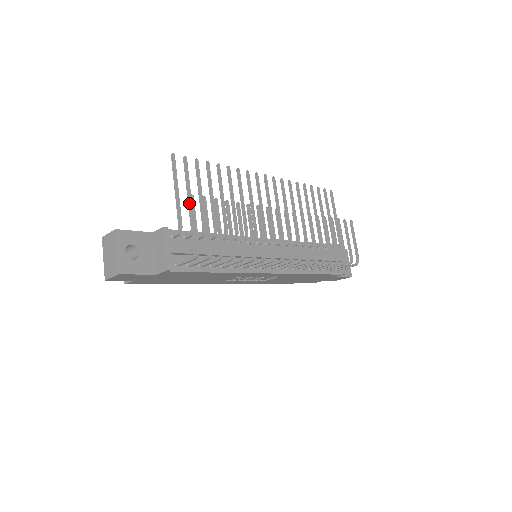
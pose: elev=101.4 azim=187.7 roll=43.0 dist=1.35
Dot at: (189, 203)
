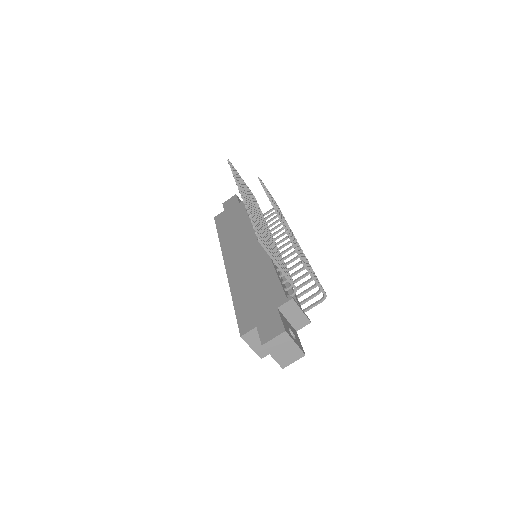
Dot at: (281, 266)
